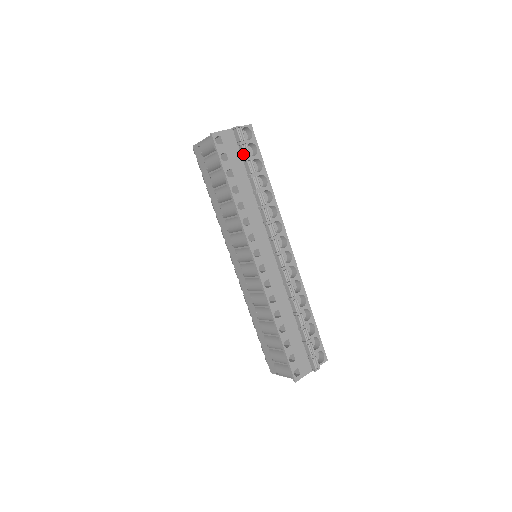
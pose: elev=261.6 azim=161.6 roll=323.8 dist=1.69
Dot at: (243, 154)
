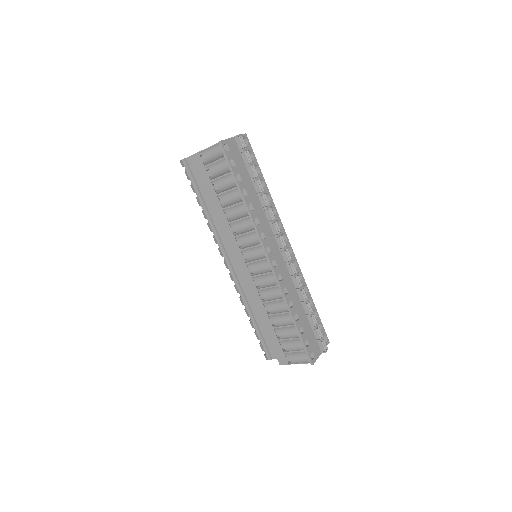
Dot at: (246, 160)
